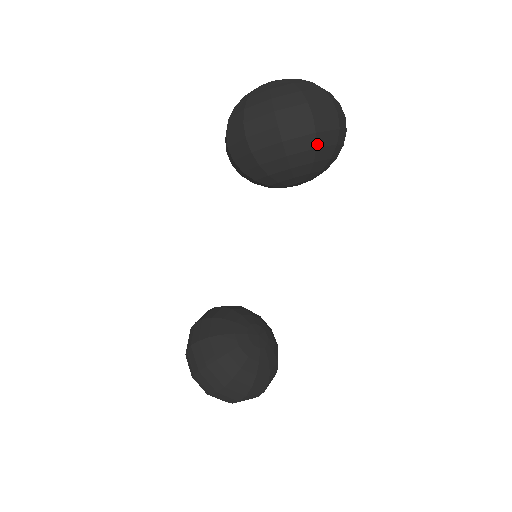
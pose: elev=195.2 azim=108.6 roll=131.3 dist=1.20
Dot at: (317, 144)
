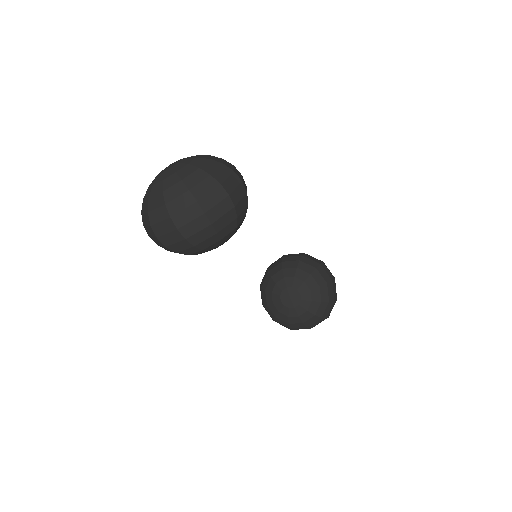
Dot at: (175, 251)
